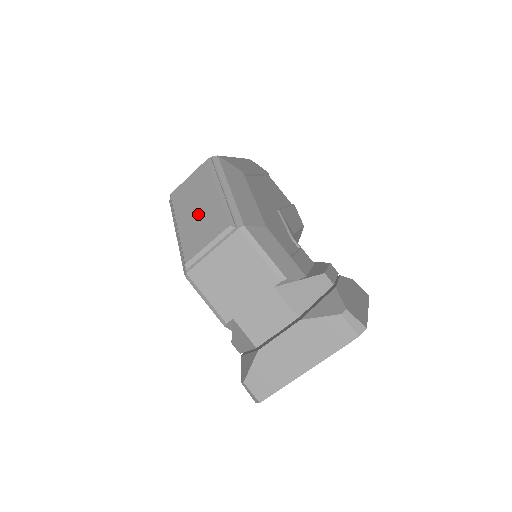
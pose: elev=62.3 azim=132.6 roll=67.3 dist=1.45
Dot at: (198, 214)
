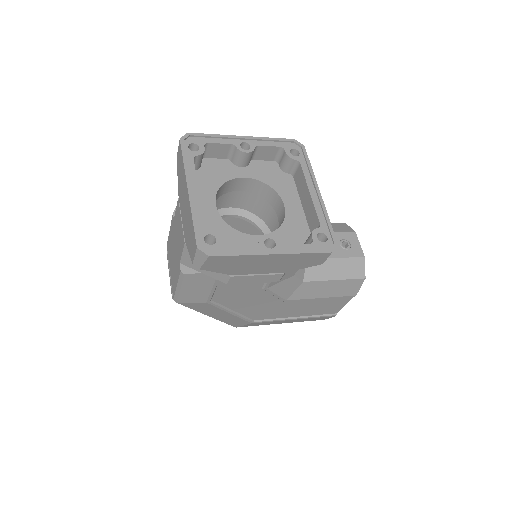
Dot at: occluded
